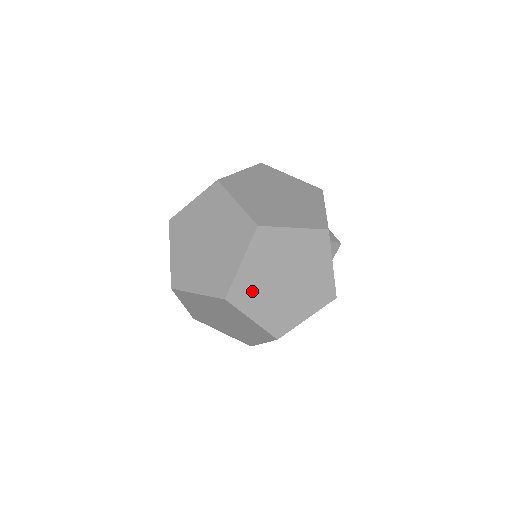
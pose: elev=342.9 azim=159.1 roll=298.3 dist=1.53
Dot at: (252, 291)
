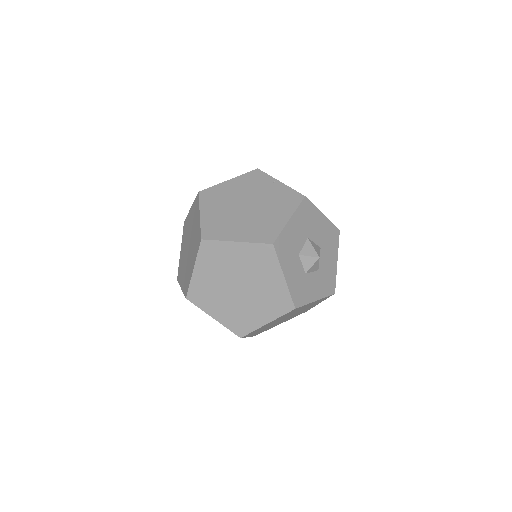
Dot at: occluded
